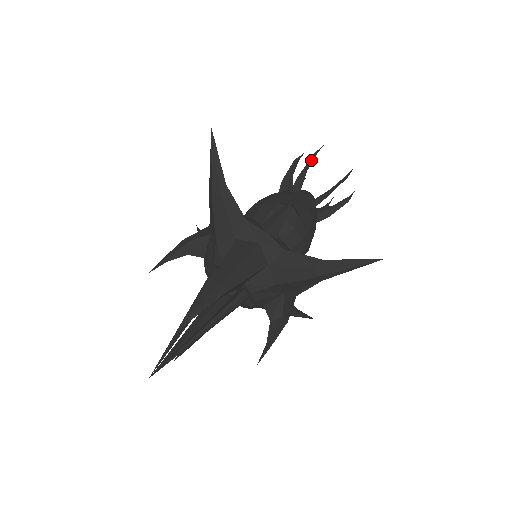
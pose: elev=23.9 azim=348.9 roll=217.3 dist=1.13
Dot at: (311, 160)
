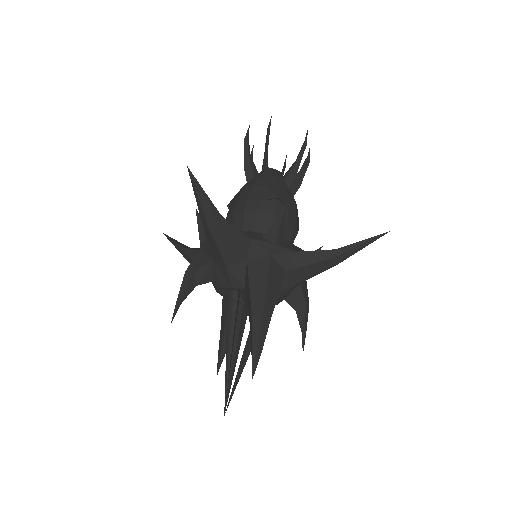
Dot at: (268, 138)
